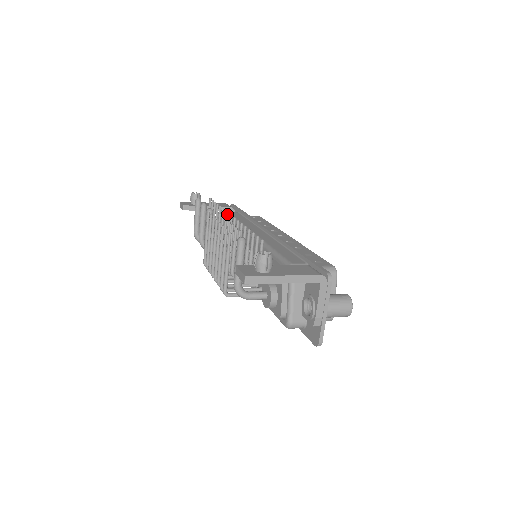
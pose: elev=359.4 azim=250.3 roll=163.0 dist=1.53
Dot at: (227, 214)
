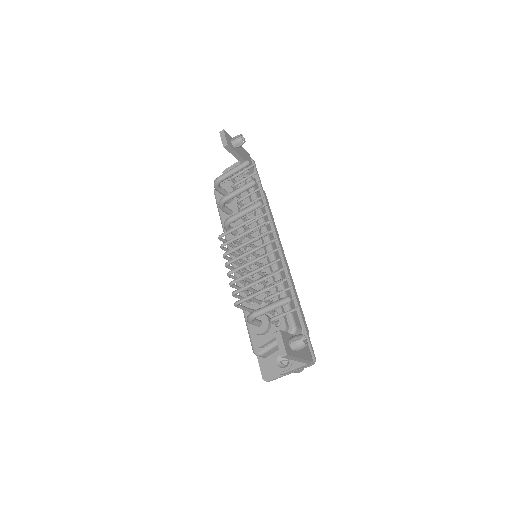
Dot at: (271, 221)
